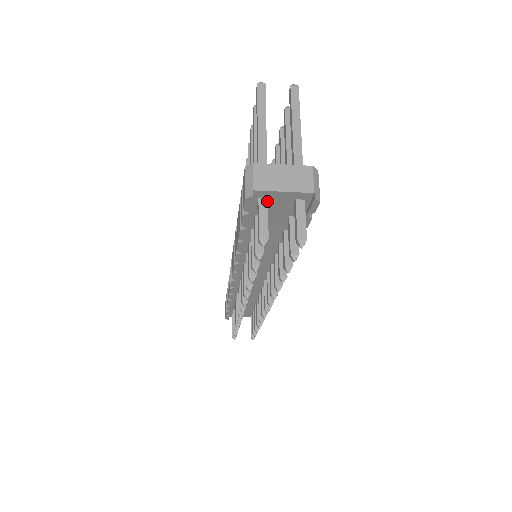
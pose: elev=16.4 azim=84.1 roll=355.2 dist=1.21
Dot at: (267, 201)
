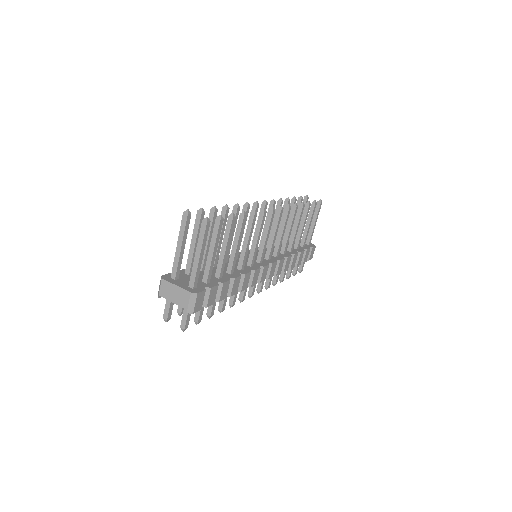
Dot at: occluded
